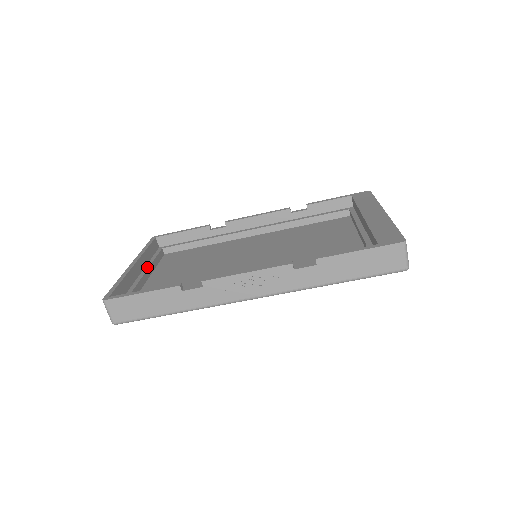
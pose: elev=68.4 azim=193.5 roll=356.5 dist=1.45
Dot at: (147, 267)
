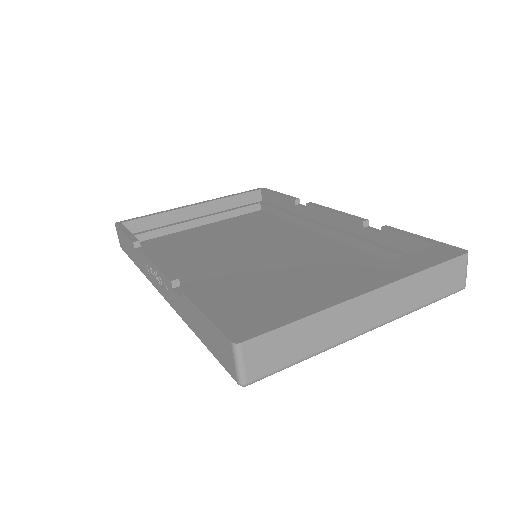
Dot at: (213, 214)
